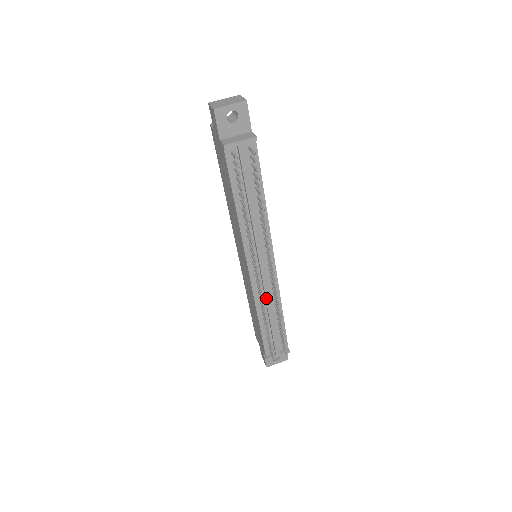
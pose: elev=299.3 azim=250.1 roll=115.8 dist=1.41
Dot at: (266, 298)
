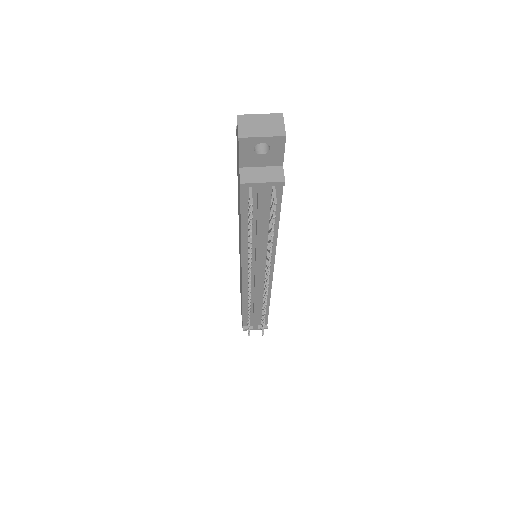
Dot at: (255, 296)
